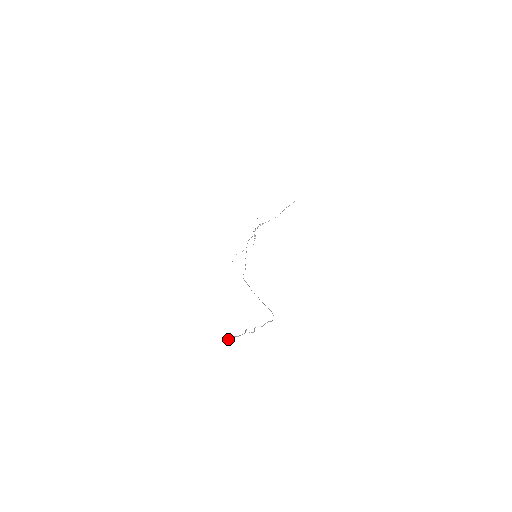
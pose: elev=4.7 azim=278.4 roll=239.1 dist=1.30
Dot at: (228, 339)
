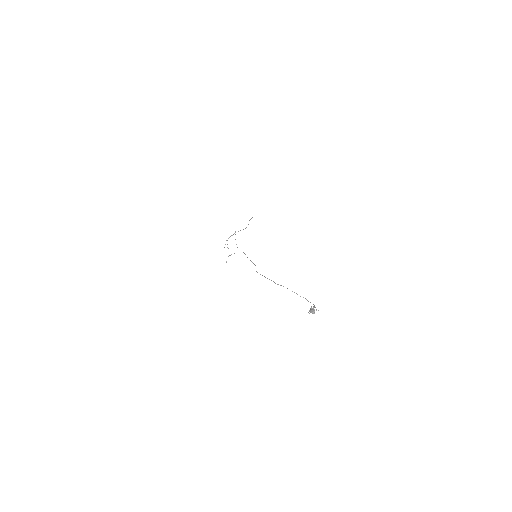
Dot at: occluded
